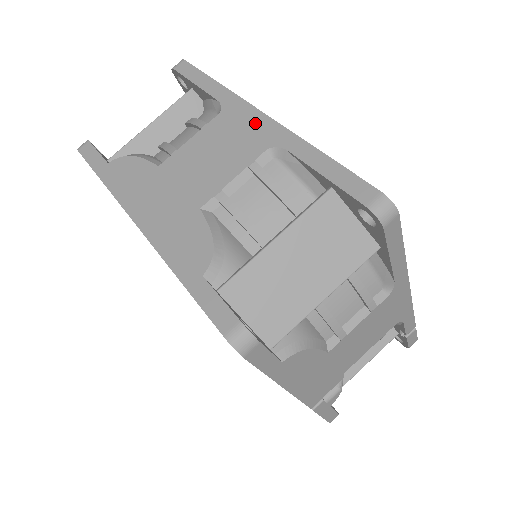
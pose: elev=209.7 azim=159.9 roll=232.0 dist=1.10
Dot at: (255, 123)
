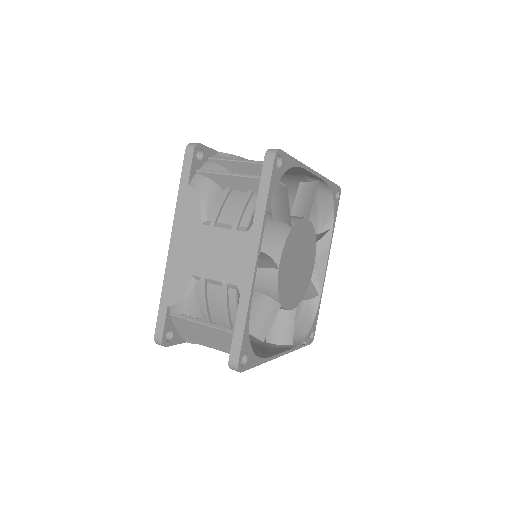
Dot at: (248, 264)
